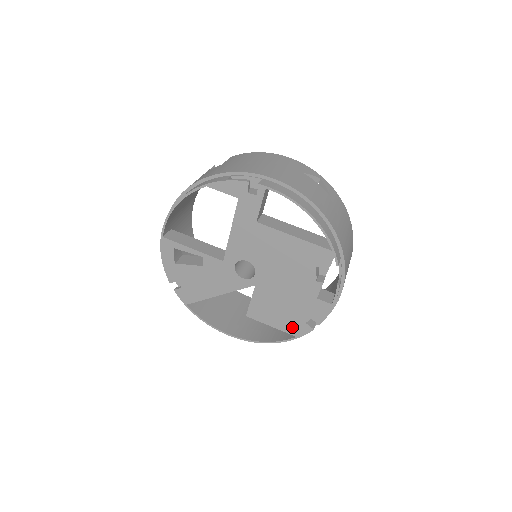
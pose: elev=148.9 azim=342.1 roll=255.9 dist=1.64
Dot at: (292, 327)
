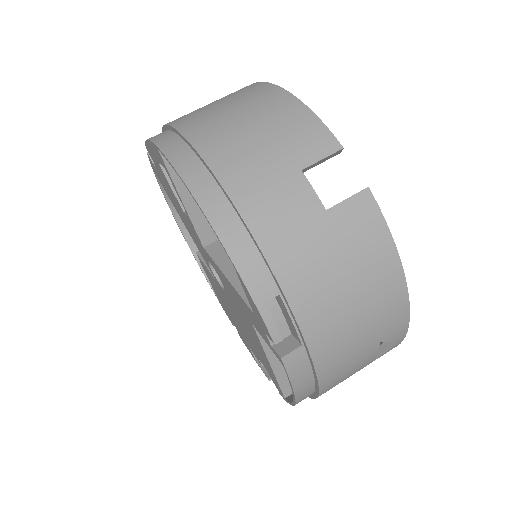
Dot at: (222, 304)
